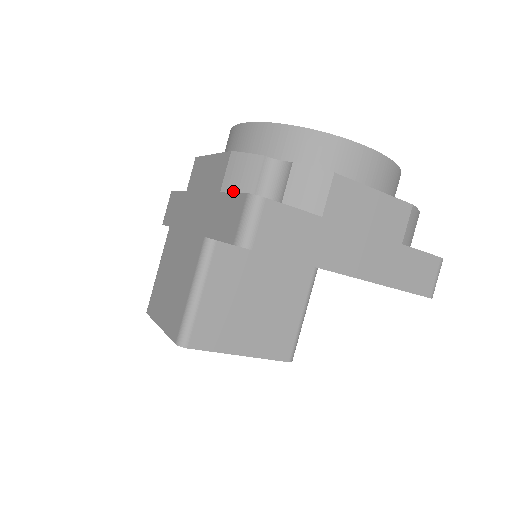
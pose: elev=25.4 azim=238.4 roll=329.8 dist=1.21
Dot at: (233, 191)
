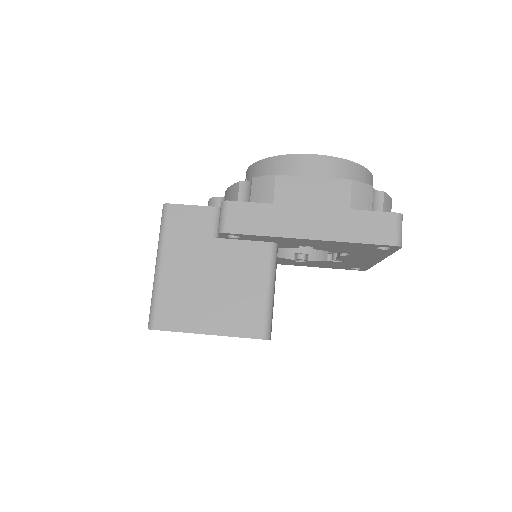
Dot at: (360, 209)
